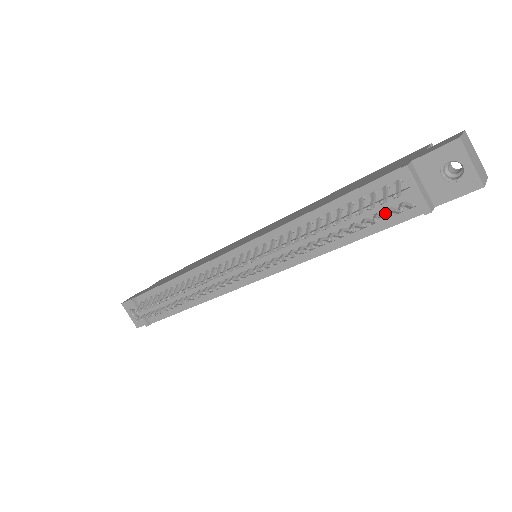
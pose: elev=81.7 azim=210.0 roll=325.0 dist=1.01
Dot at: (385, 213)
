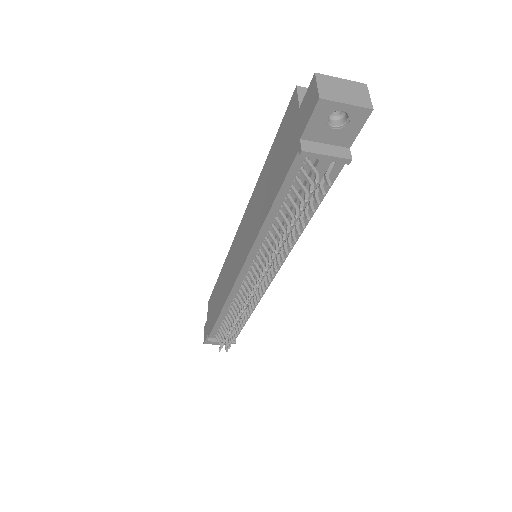
Dot at: occluded
